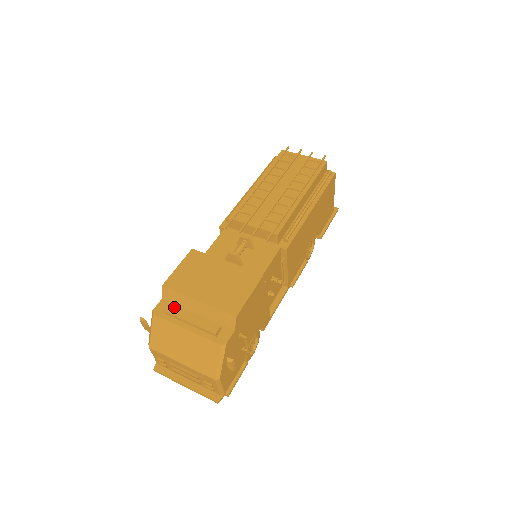
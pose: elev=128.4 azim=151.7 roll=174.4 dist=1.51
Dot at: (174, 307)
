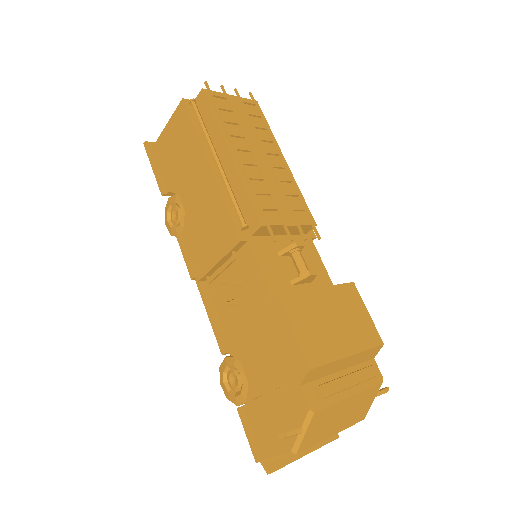
Dot at: (328, 384)
